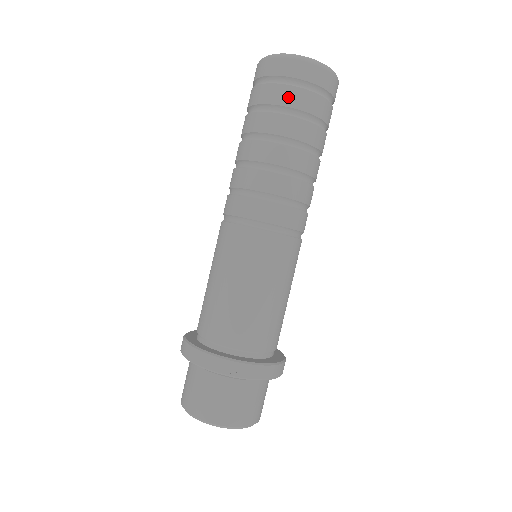
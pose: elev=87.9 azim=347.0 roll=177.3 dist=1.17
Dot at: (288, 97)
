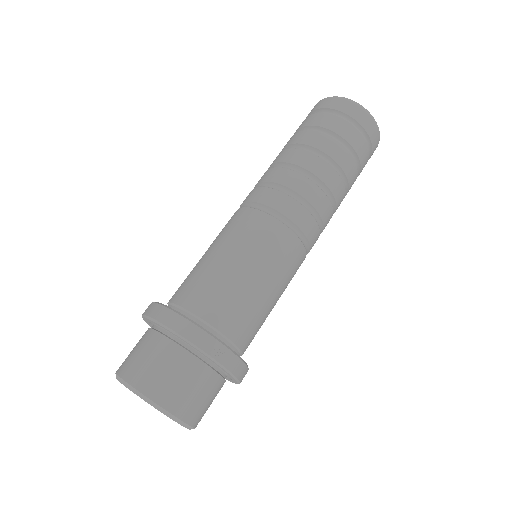
Dot at: (351, 135)
